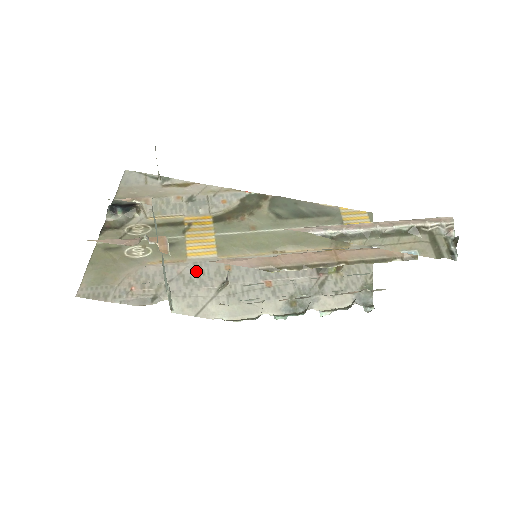
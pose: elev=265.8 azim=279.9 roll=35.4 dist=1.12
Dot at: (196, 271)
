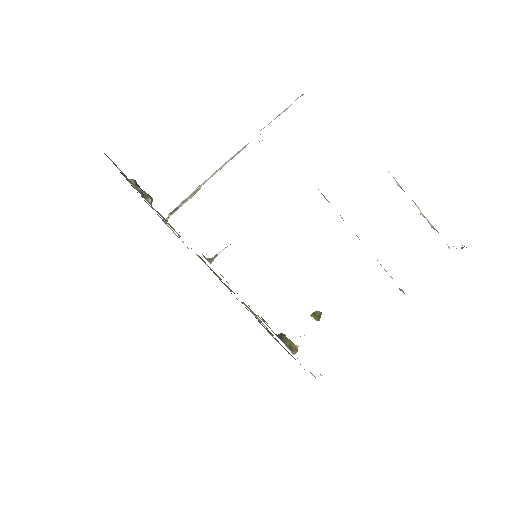
Dot at: occluded
